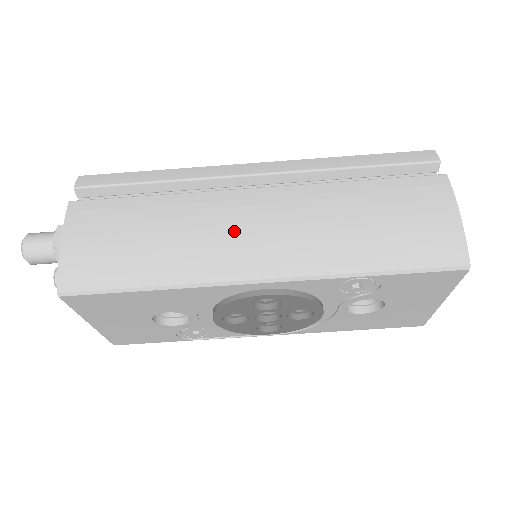
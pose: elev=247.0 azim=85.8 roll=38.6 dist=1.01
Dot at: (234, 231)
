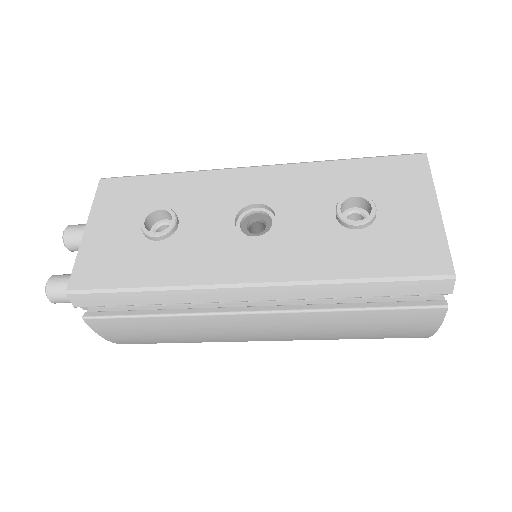
Dot at: (241, 334)
